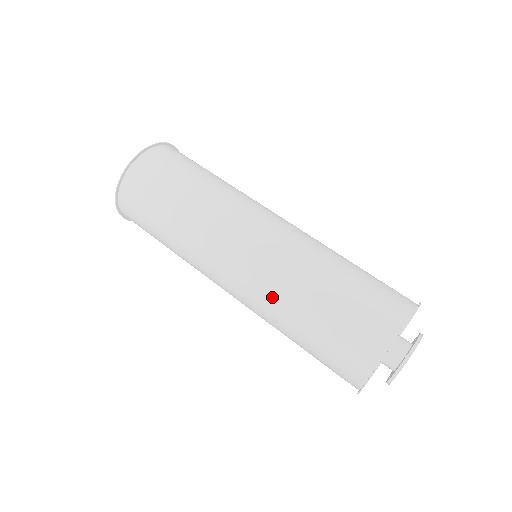
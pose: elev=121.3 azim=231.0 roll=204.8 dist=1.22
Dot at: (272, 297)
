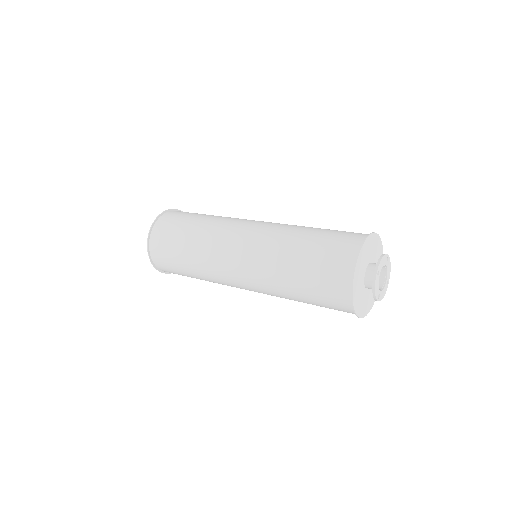
Dot at: (287, 226)
